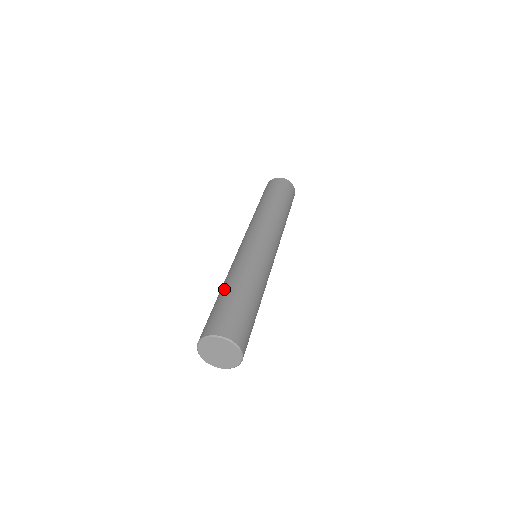
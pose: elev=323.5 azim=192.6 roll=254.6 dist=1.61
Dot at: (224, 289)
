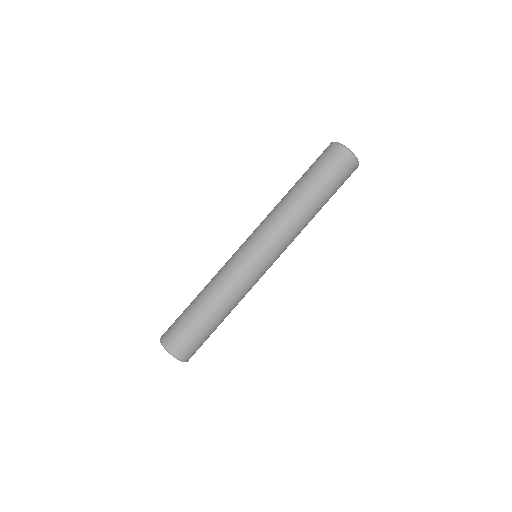
Dot at: occluded
